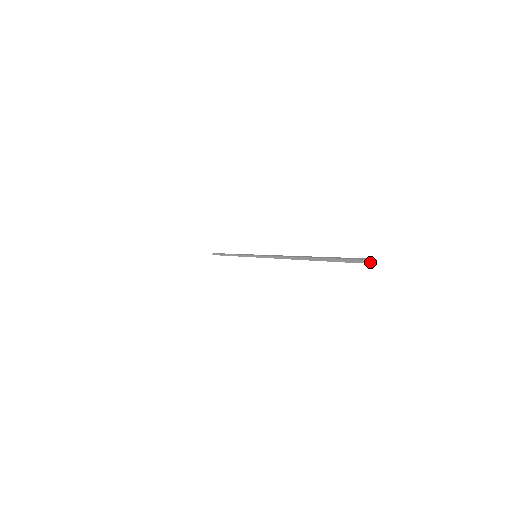
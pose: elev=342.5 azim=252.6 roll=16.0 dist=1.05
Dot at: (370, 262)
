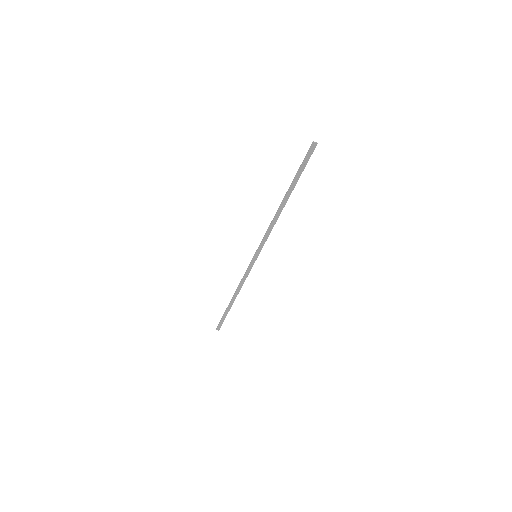
Dot at: (316, 143)
